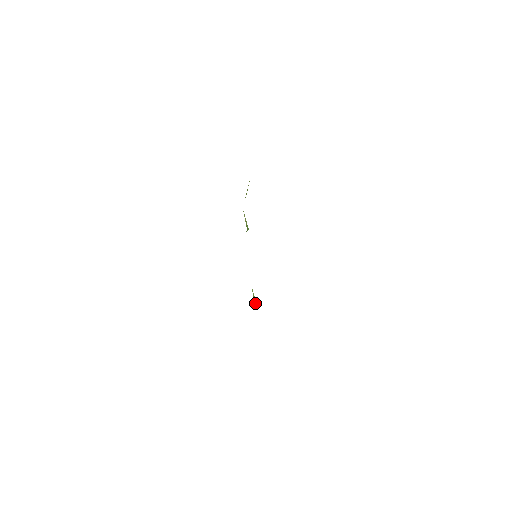
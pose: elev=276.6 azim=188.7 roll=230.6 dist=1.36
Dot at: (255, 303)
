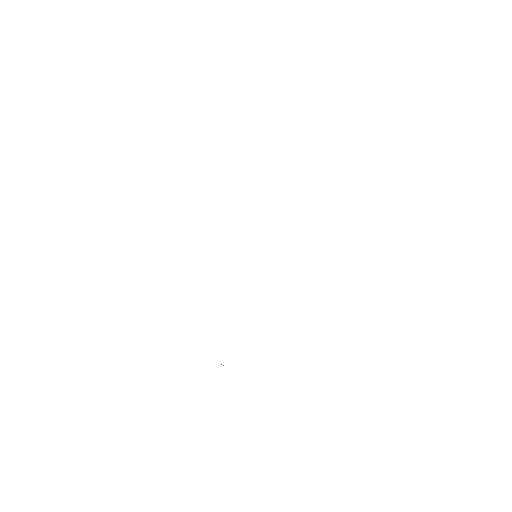
Dot at: occluded
